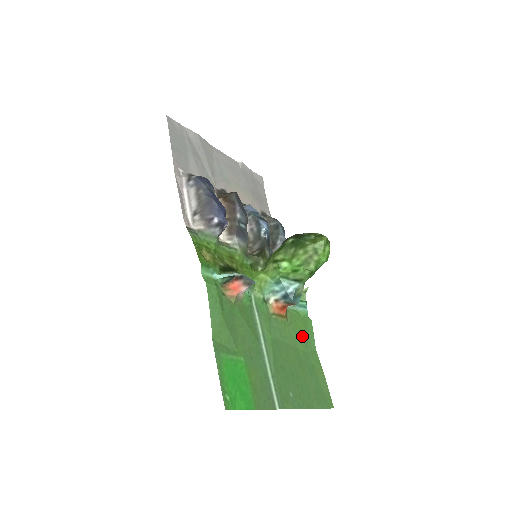
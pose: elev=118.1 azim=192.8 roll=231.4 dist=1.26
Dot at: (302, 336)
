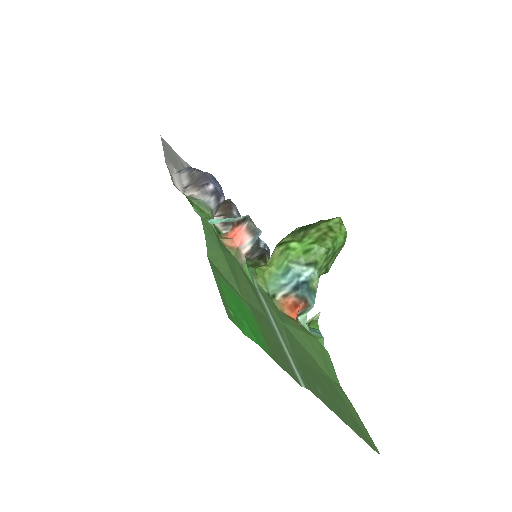
Dot at: (320, 356)
